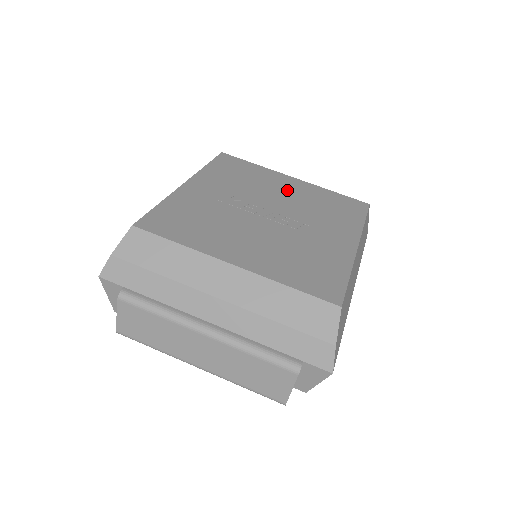
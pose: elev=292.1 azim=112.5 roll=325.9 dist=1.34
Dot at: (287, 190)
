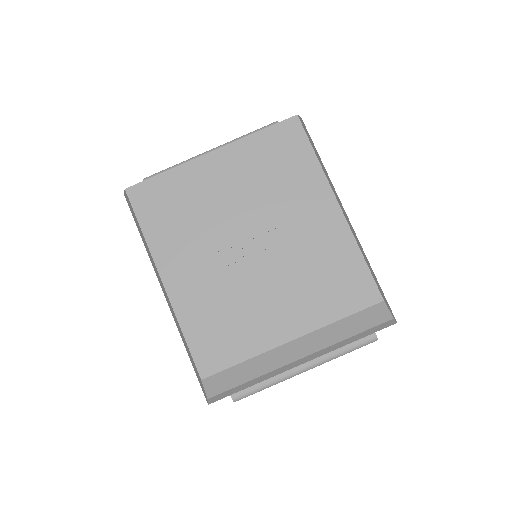
Dot at: (228, 185)
